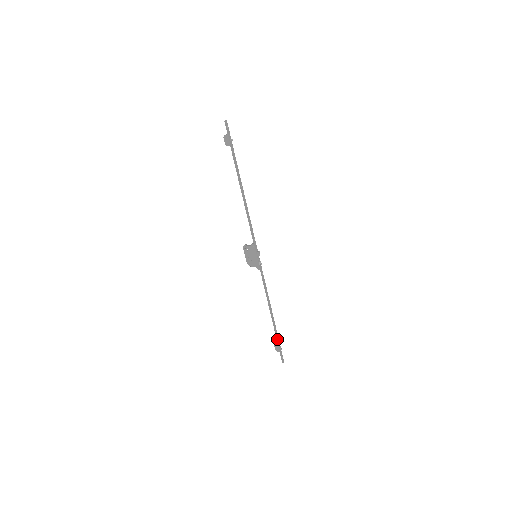
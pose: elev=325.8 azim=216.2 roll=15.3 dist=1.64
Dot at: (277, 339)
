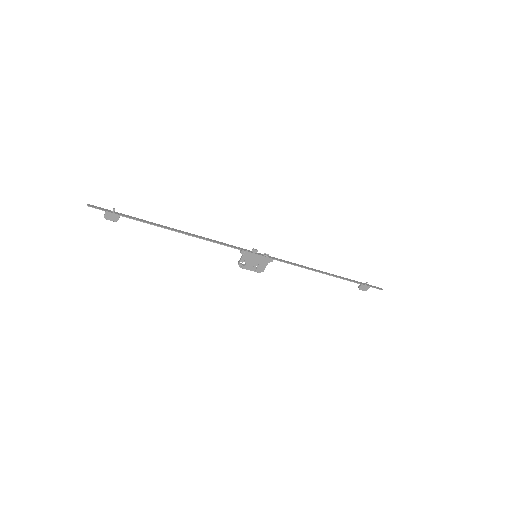
Dot at: (355, 282)
